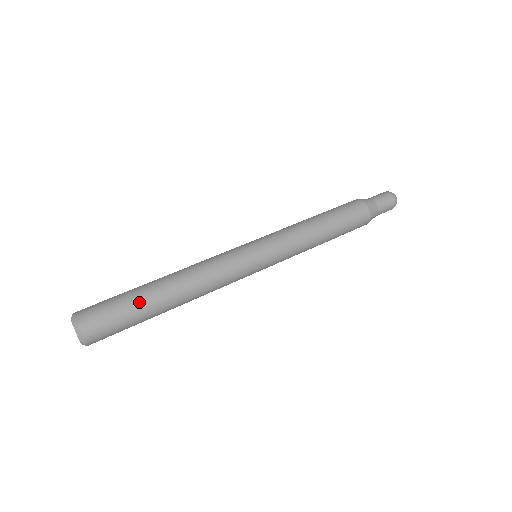
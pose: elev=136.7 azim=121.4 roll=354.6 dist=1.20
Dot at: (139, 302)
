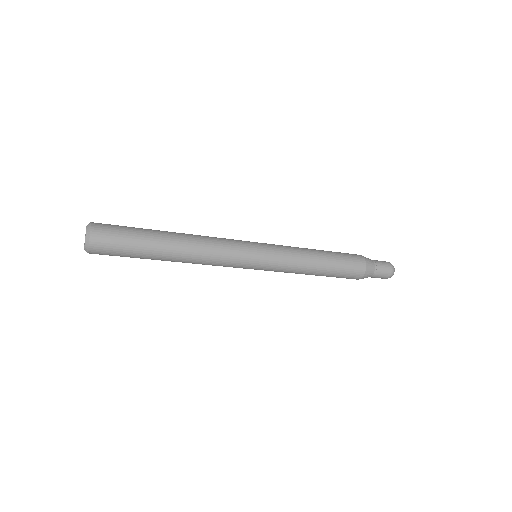
Dot at: (146, 229)
